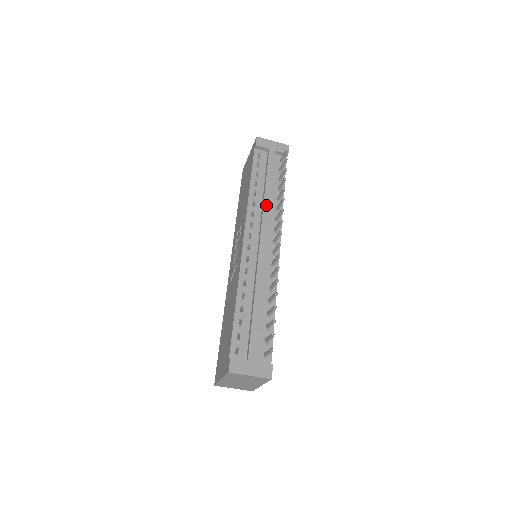
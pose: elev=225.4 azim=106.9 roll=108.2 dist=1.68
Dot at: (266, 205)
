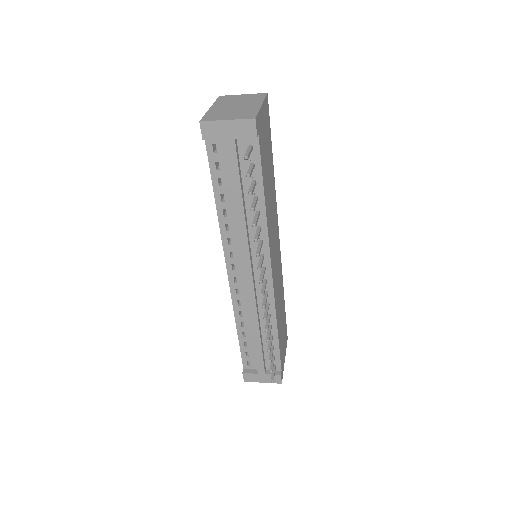
Dot at: (241, 233)
